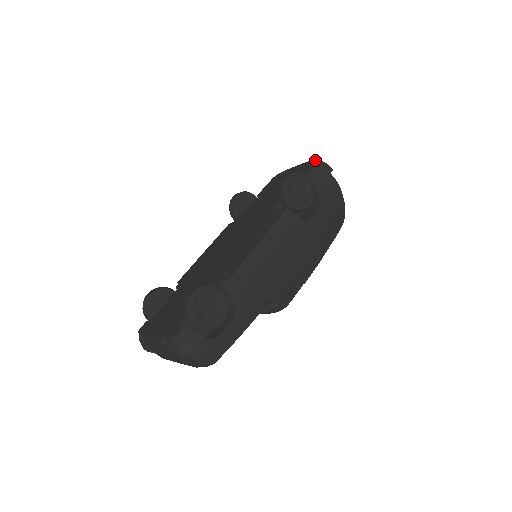
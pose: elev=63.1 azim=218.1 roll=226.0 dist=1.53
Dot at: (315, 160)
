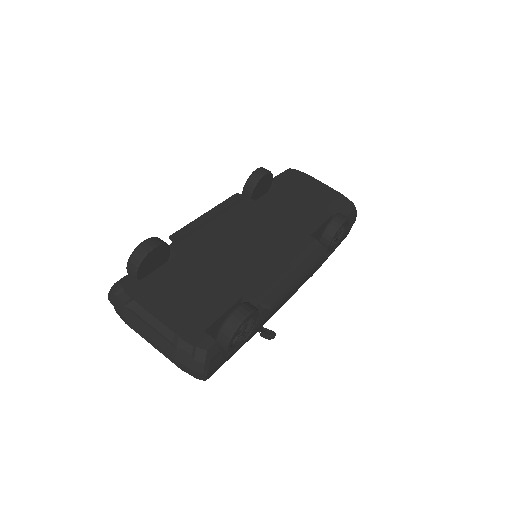
Dot at: (350, 201)
